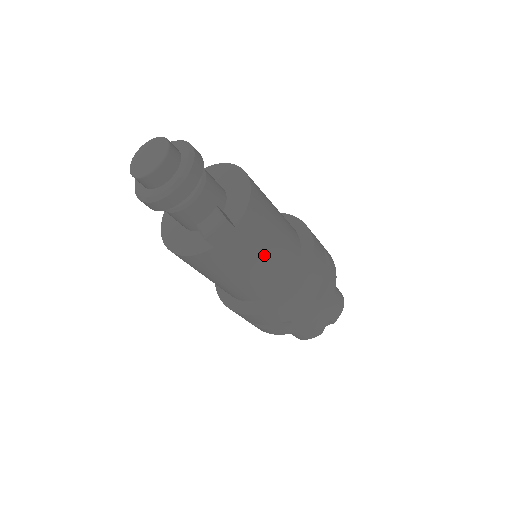
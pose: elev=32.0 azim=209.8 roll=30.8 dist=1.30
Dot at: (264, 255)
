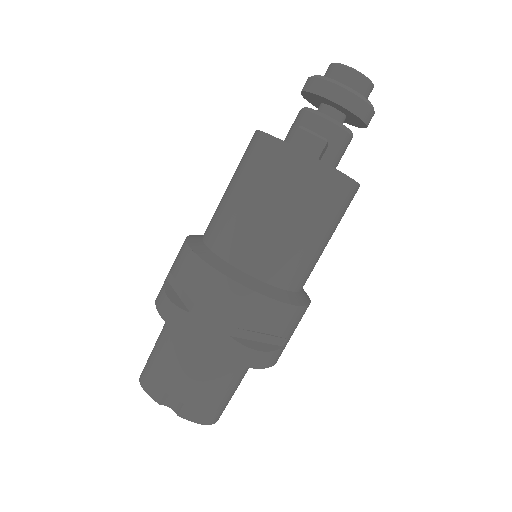
Dot at: (286, 218)
